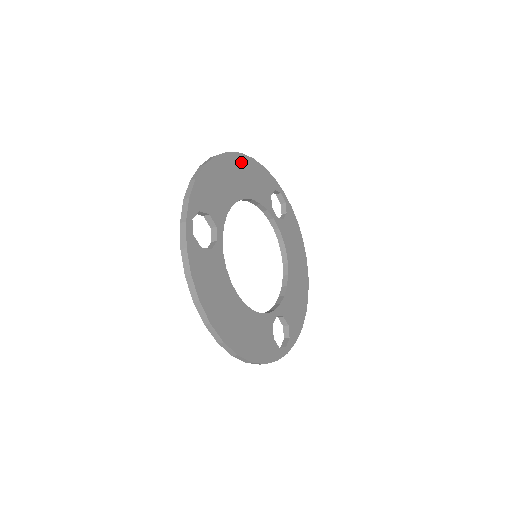
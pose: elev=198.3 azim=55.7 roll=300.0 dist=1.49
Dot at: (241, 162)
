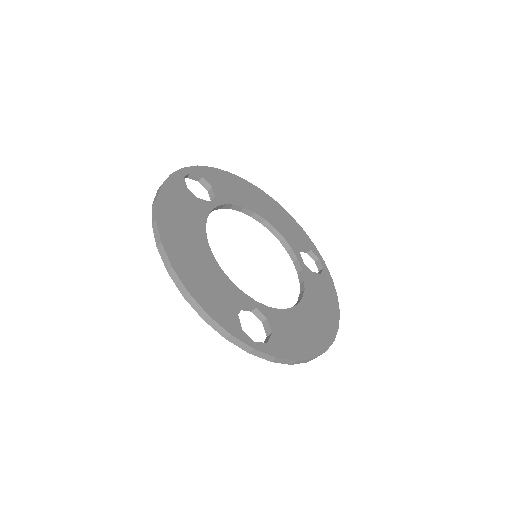
Dot at: (273, 204)
